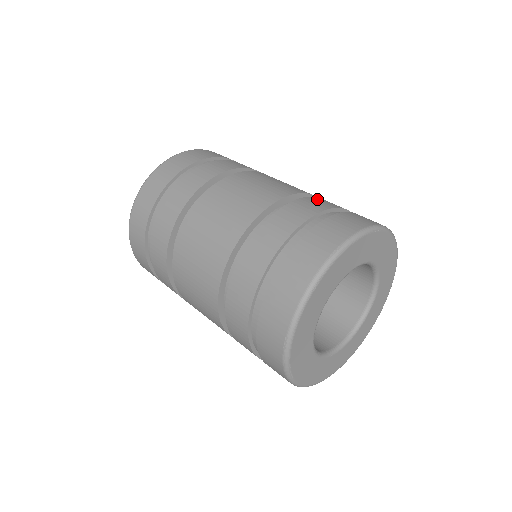
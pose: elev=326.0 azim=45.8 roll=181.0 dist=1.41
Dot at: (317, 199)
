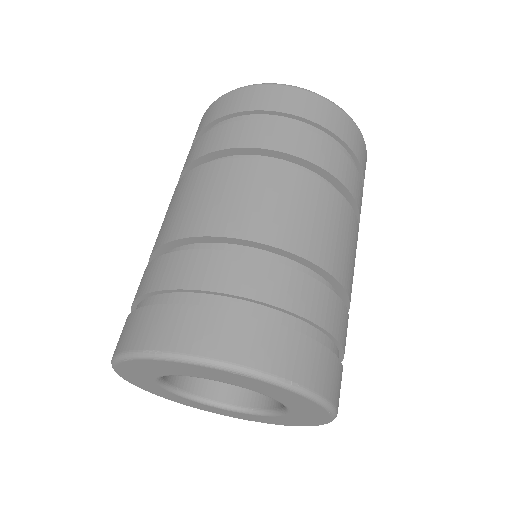
Dot at: (266, 269)
